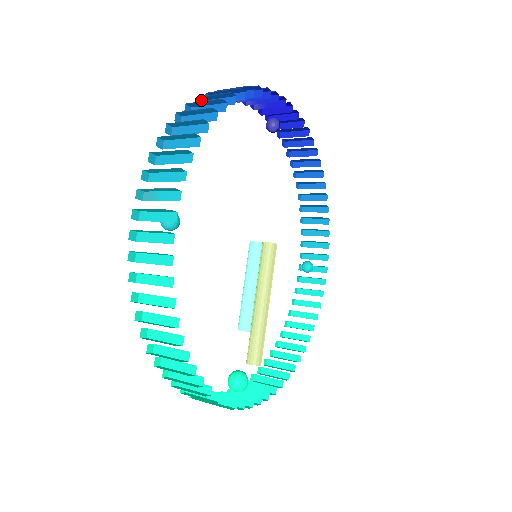
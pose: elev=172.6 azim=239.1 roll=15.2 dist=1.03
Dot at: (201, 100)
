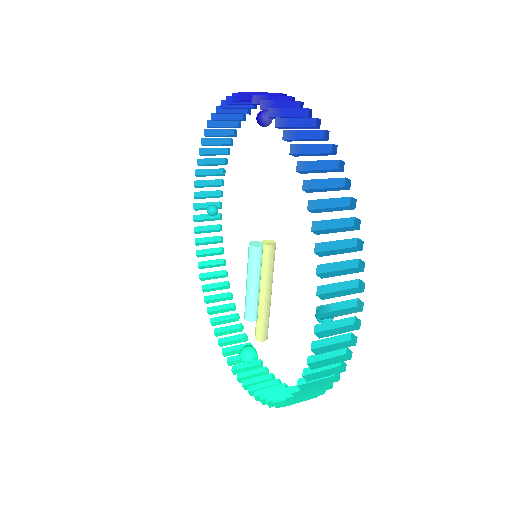
Dot at: (299, 161)
